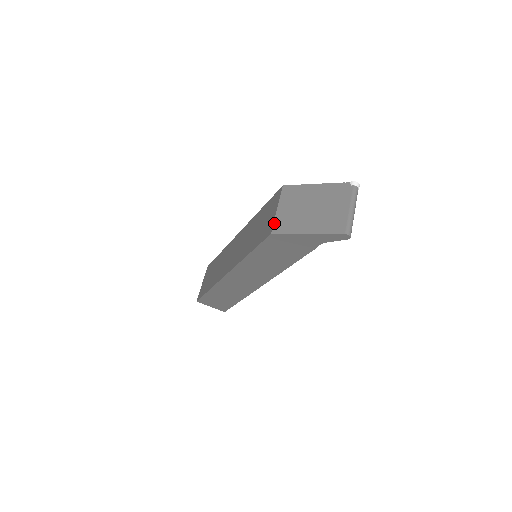
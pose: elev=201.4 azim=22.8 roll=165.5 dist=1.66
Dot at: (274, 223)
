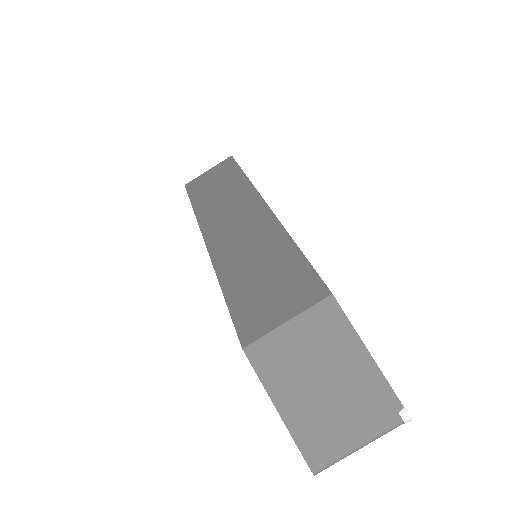
Dot at: (261, 338)
